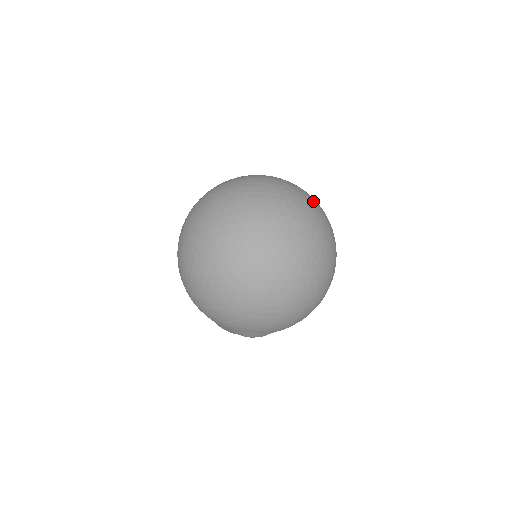
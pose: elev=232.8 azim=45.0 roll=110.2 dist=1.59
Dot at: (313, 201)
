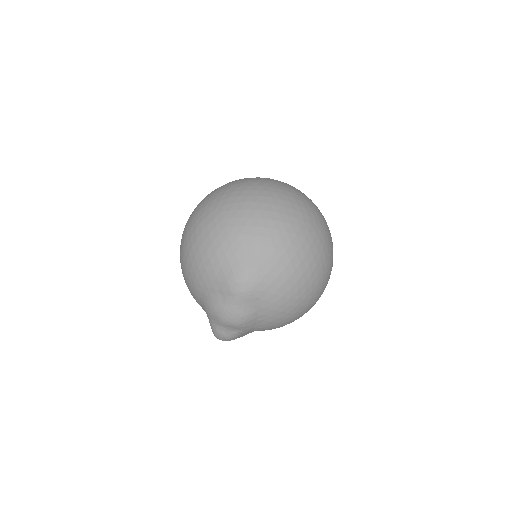
Dot at: occluded
